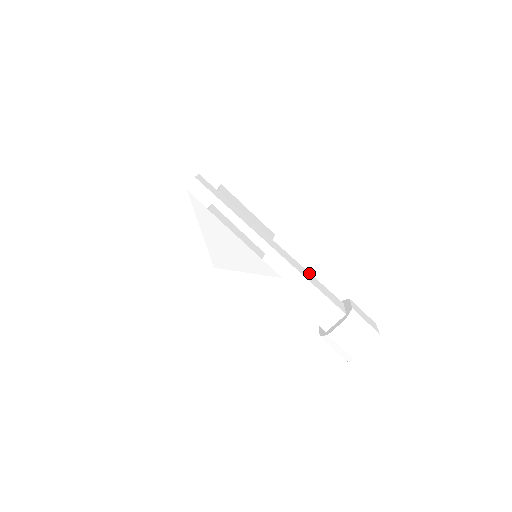
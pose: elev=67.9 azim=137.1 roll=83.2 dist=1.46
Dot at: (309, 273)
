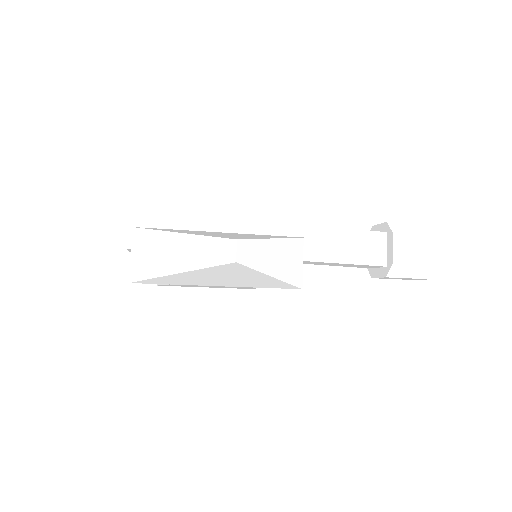
Dot at: occluded
